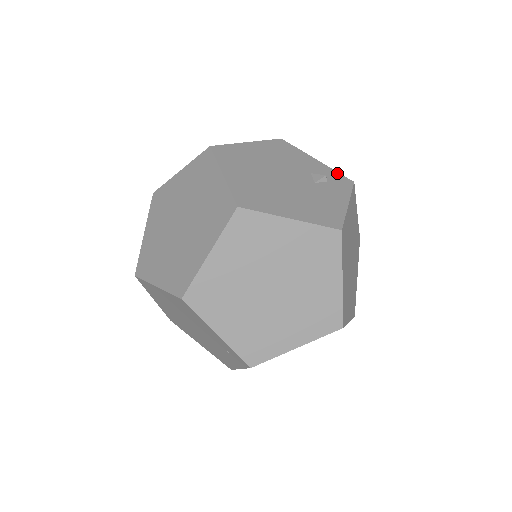
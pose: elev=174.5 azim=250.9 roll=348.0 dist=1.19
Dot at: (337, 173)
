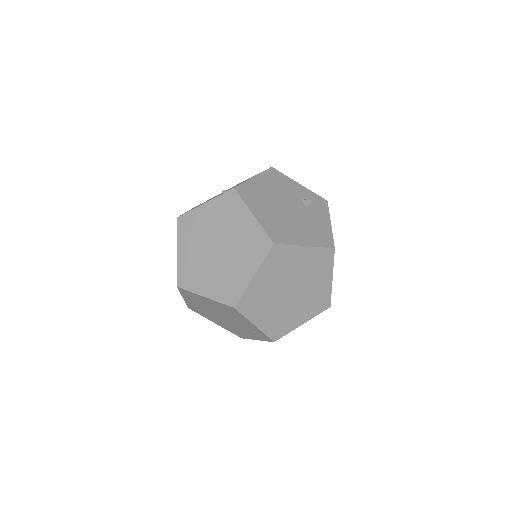
Dot at: (316, 195)
